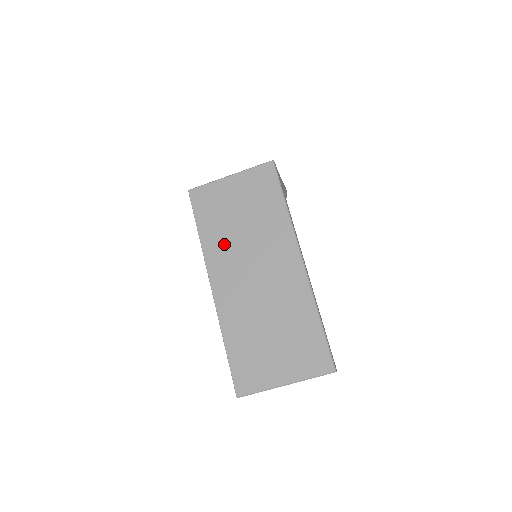
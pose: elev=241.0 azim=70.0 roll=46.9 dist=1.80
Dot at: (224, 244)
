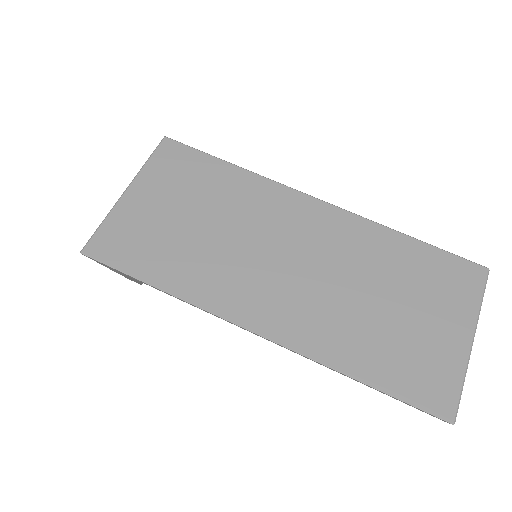
Dot at: (211, 267)
